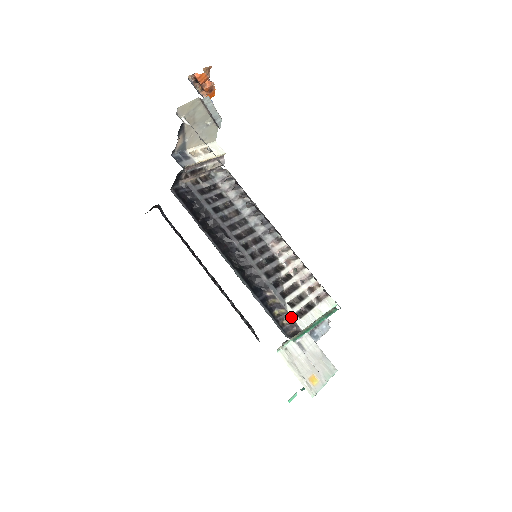
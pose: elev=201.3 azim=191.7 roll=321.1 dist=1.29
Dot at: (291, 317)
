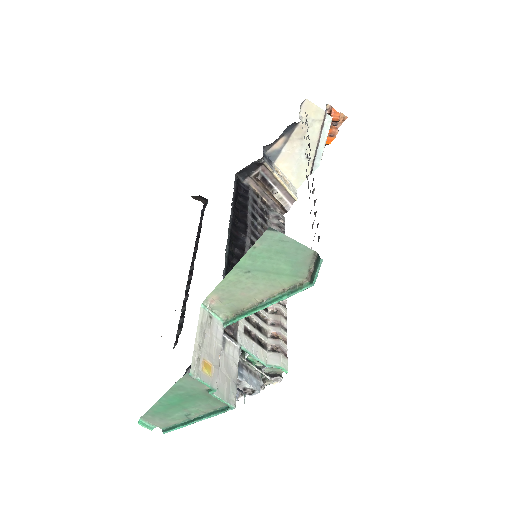
Dot at: (238, 321)
